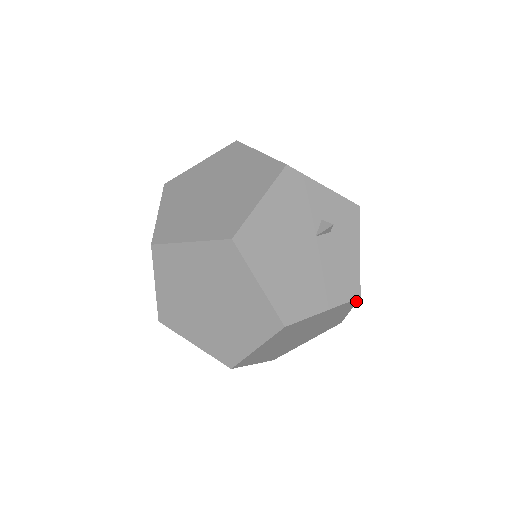
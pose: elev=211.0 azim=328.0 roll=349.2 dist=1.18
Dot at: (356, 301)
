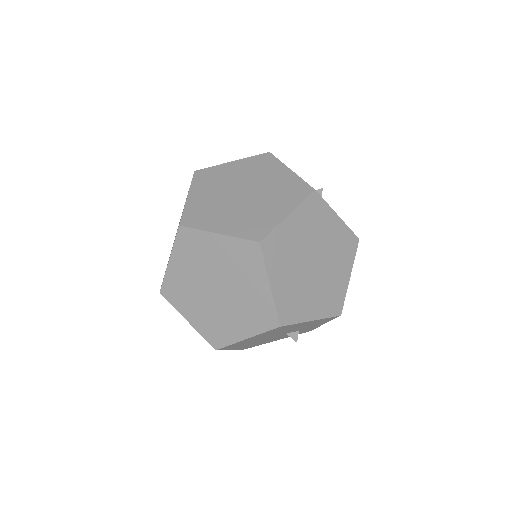
Dot at: occluded
